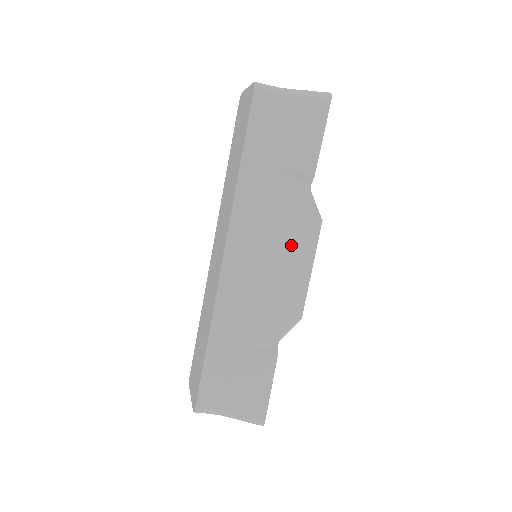
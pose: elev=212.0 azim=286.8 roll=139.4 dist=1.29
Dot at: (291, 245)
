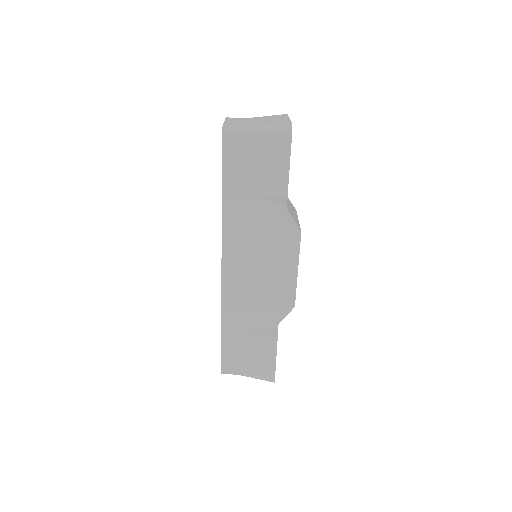
Dot at: (276, 254)
